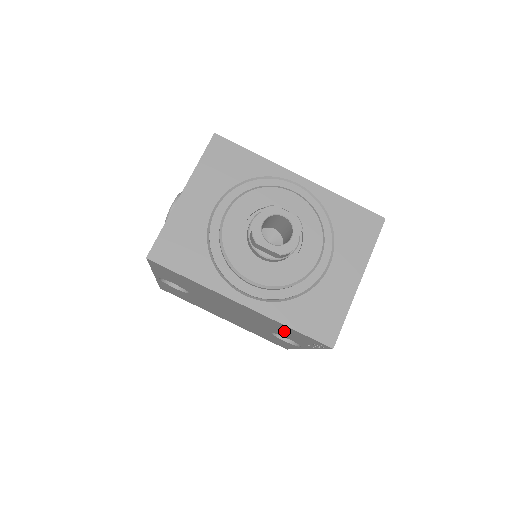
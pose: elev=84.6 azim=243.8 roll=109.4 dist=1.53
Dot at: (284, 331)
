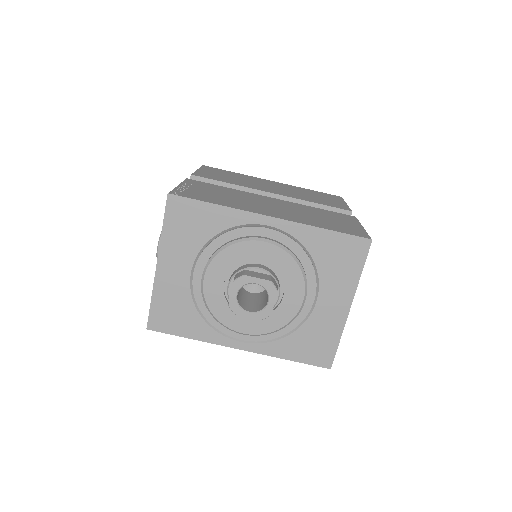
Dot at: occluded
